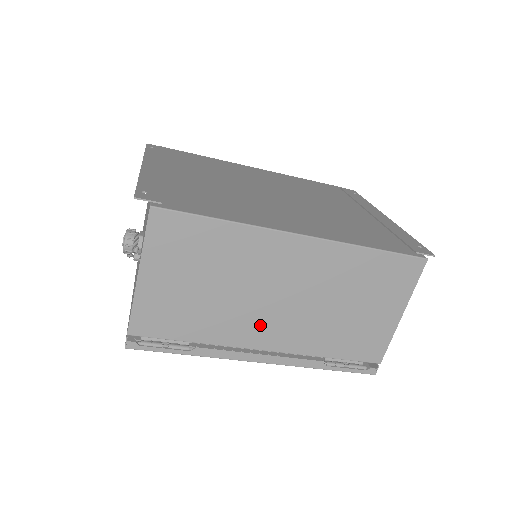
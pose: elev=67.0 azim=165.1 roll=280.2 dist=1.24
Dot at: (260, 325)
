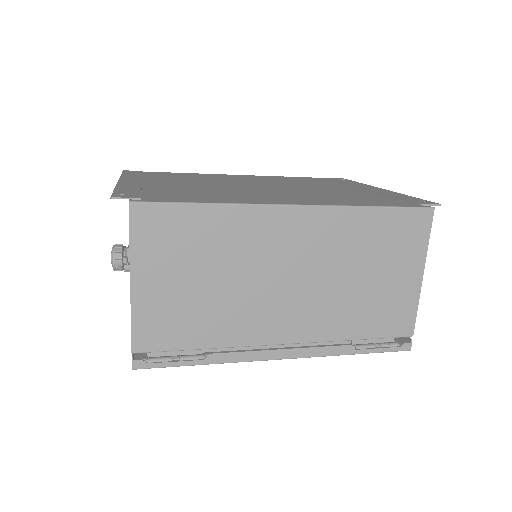
Dot at: (273, 315)
